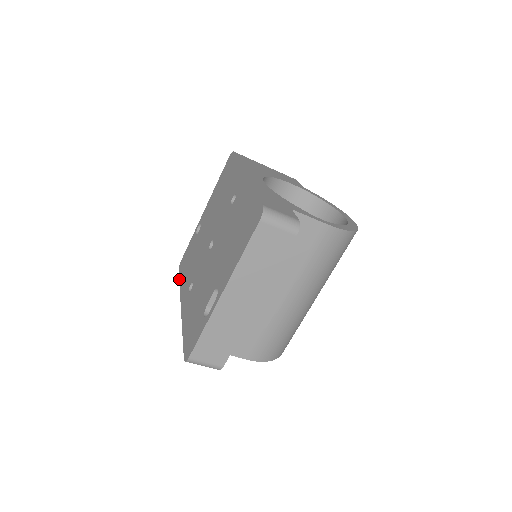
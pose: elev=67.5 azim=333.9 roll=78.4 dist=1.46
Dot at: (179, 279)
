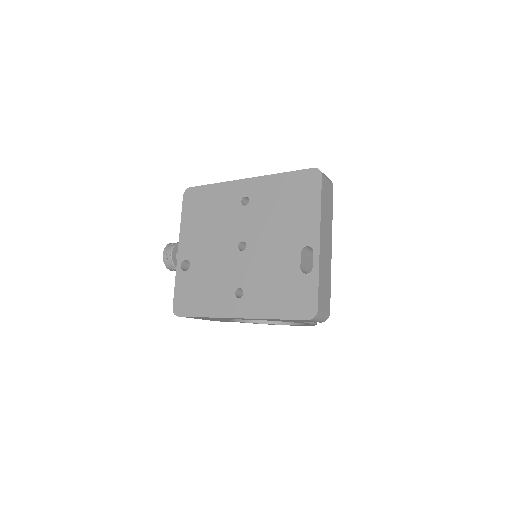
Dot at: (194, 316)
